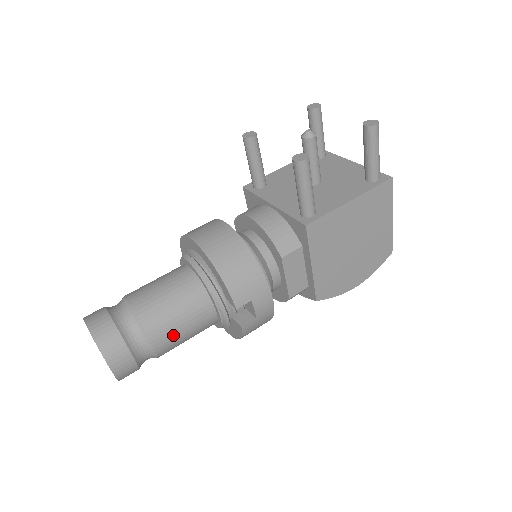
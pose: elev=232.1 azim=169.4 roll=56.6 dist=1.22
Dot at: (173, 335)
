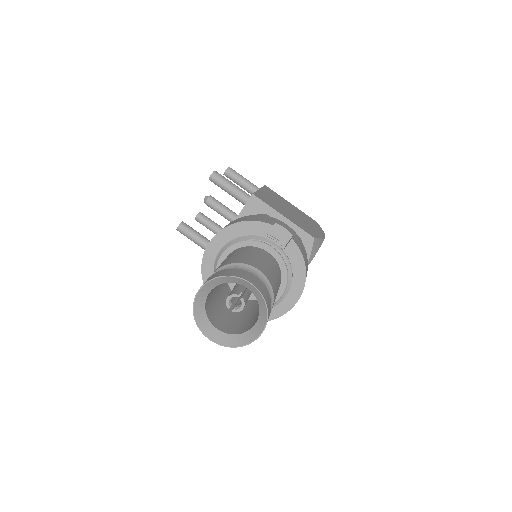
Dot at: (261, 264)
